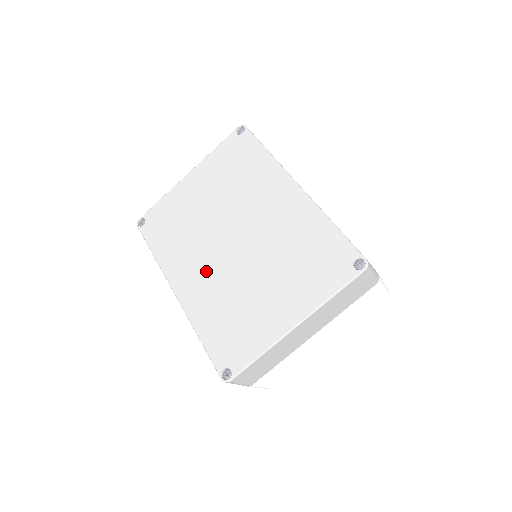
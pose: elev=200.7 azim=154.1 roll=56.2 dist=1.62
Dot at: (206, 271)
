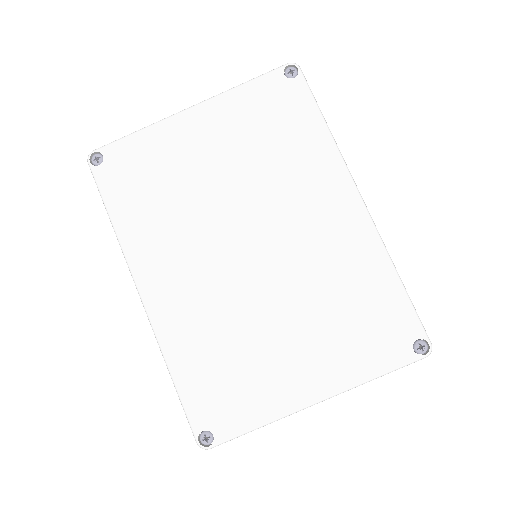
Dot at: (198, 280)
